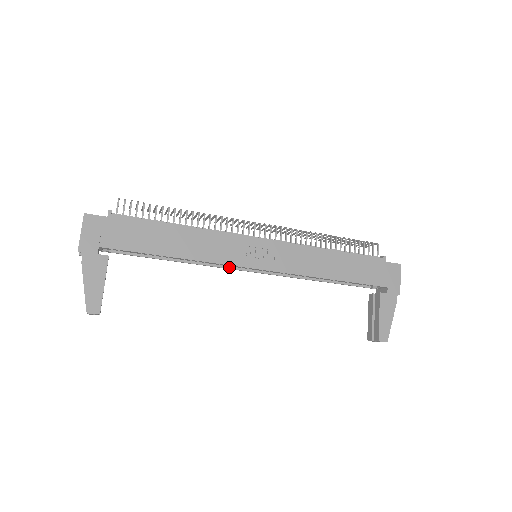
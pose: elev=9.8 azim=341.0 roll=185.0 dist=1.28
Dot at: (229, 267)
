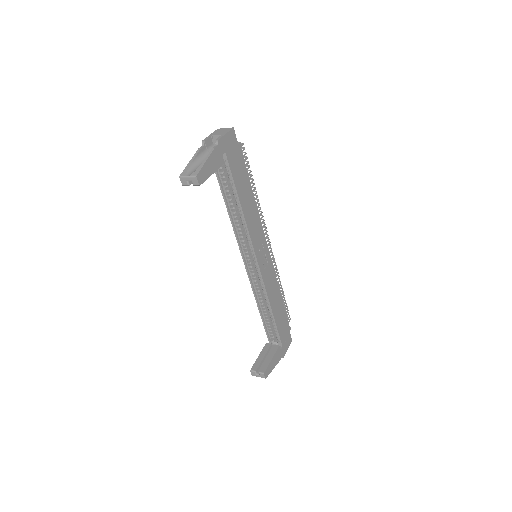
Dot at: (241, 246)
